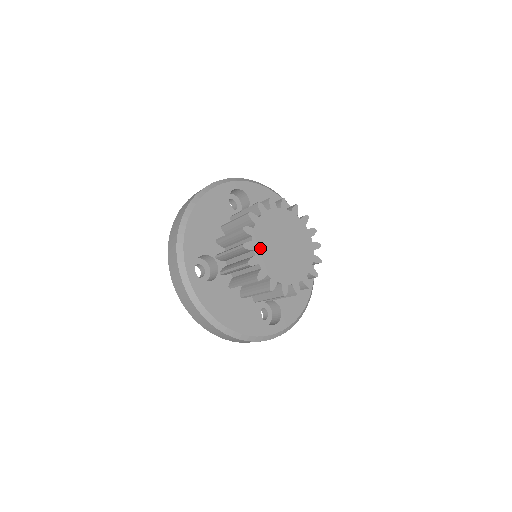
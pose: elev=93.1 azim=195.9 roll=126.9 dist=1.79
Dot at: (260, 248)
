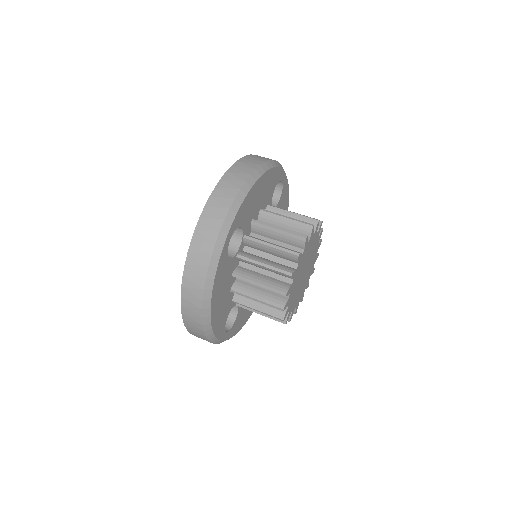
Dot at: (300, 264)
